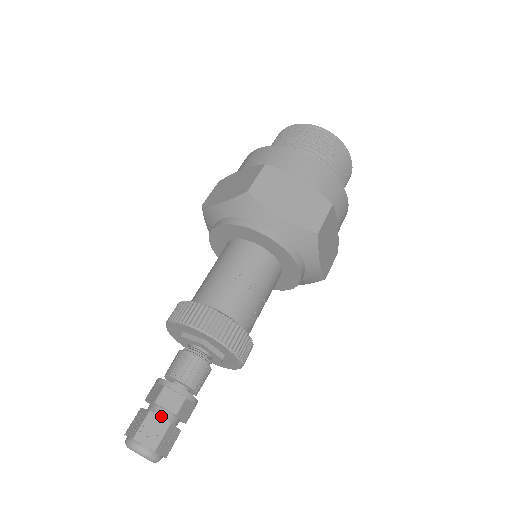
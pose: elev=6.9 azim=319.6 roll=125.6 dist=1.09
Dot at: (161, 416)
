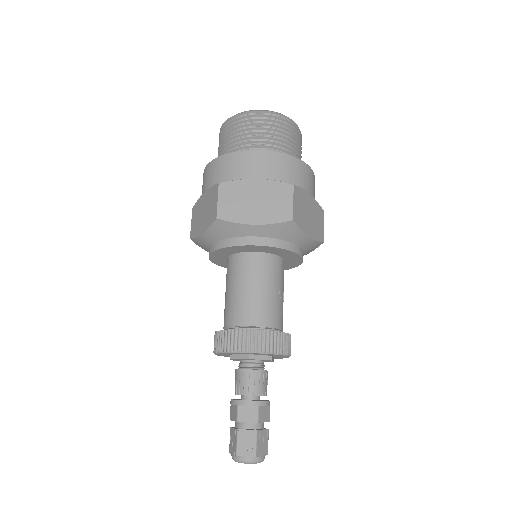
Dot at: (261, 429)
